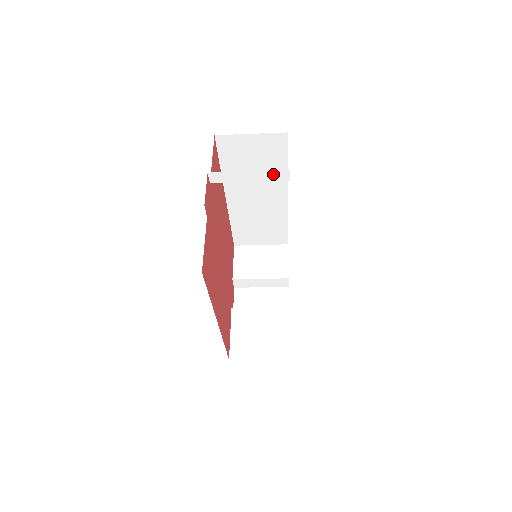
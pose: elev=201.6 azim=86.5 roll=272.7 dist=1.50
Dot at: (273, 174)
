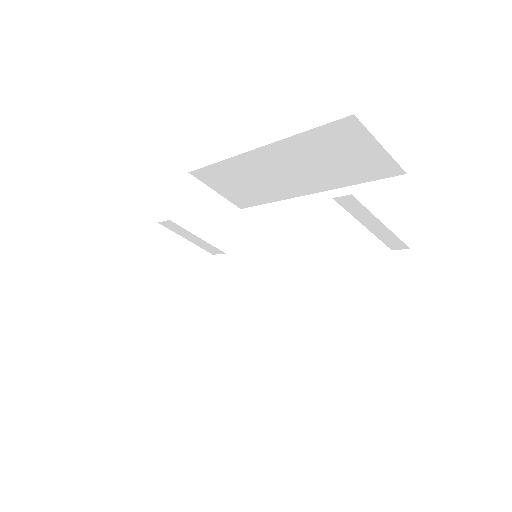
Dot at: (393, 239)
